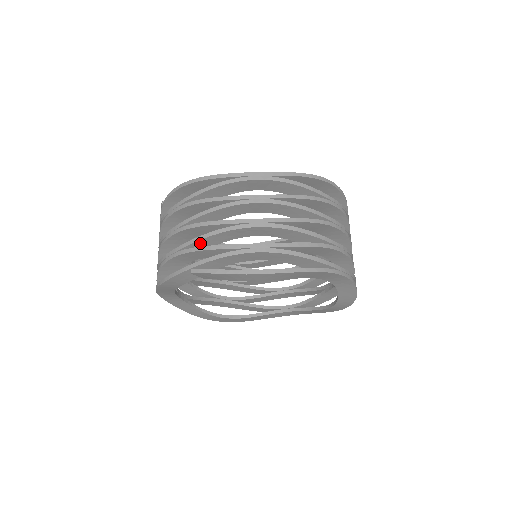
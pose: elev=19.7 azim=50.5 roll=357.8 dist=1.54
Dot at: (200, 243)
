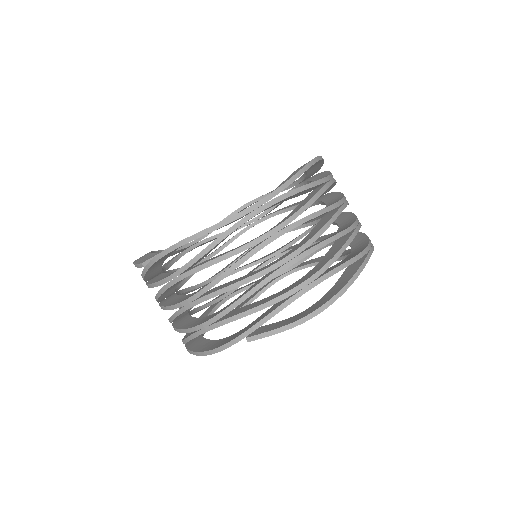
Dot at: (236, 306)
